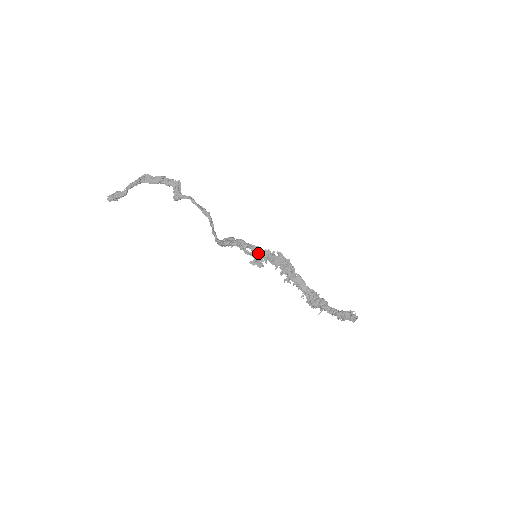
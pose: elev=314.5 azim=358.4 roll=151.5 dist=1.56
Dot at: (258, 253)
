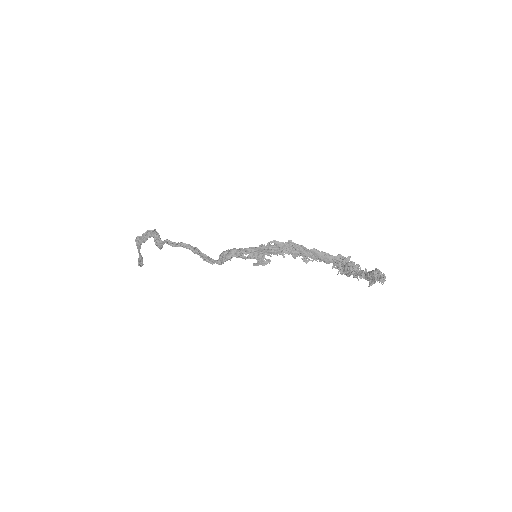
Dot at: (255, 252)
